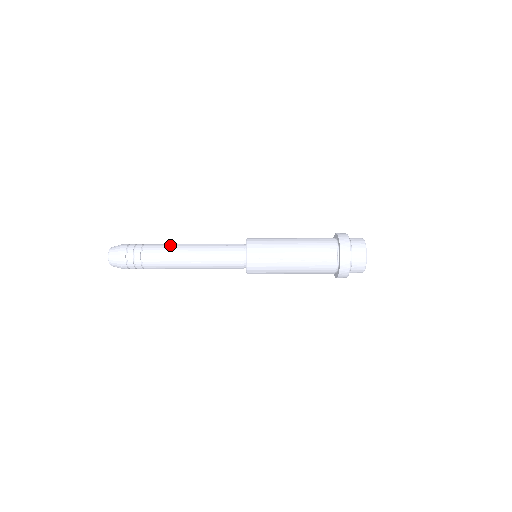
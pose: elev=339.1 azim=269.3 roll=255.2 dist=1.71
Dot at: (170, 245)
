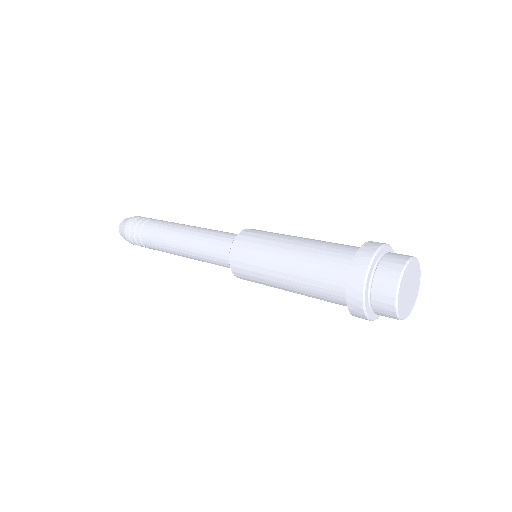
Dot at: (167, 225)
